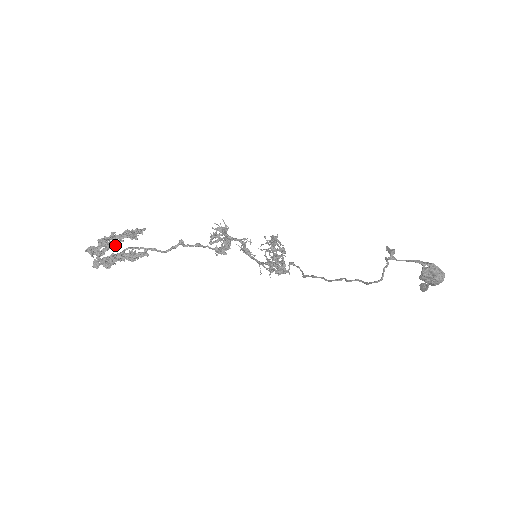
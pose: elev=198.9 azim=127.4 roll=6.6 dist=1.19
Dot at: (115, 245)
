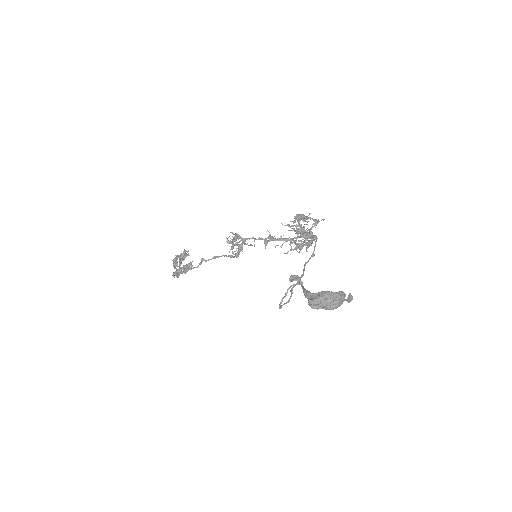
Dot at: (176, 265)
